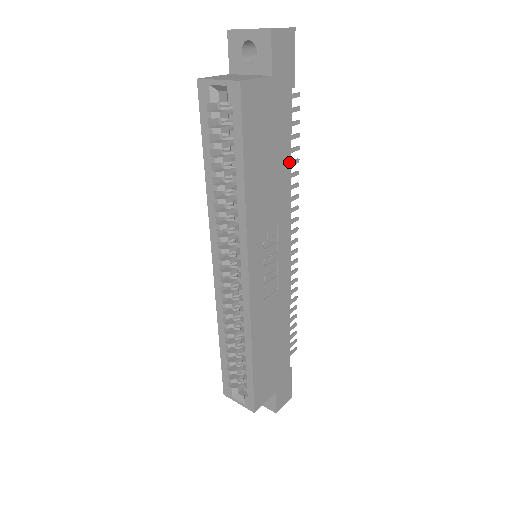
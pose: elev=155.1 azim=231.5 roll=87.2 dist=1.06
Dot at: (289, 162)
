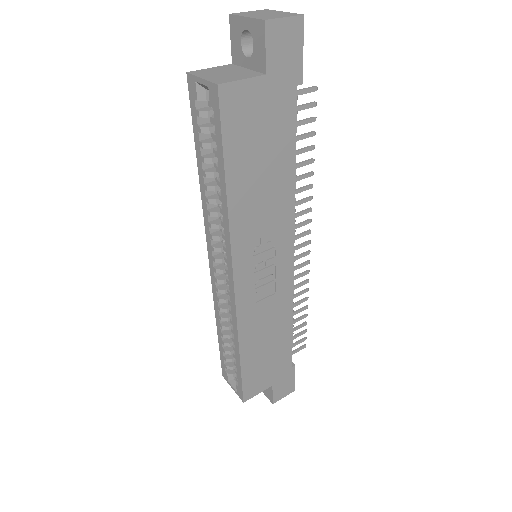
Dot at: (293, 166)
